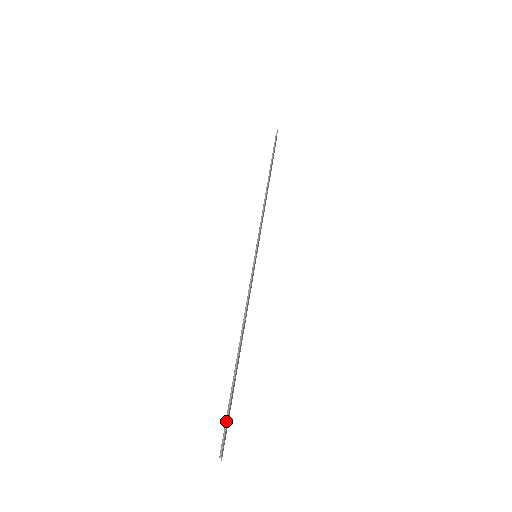
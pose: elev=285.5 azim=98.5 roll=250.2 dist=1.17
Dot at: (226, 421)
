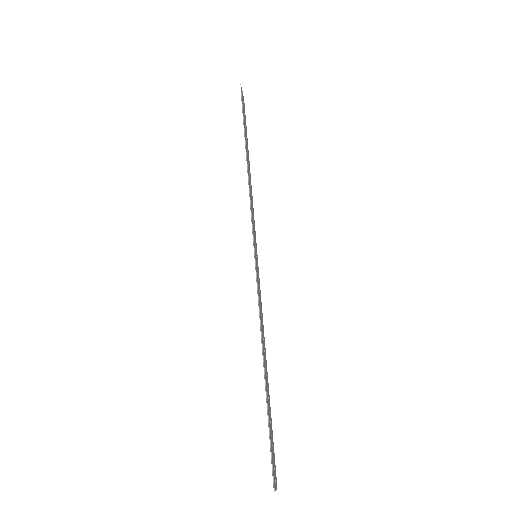
Dot at: occluded
